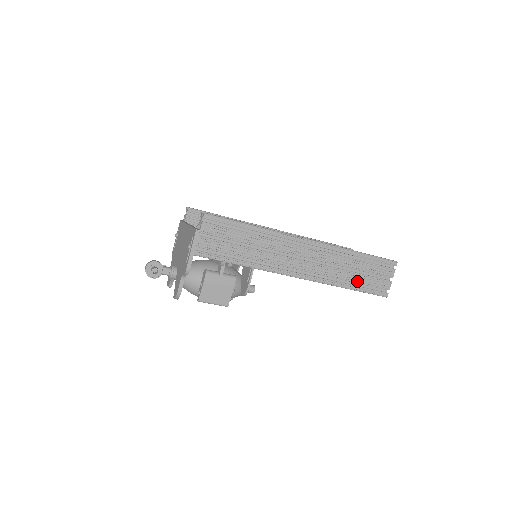
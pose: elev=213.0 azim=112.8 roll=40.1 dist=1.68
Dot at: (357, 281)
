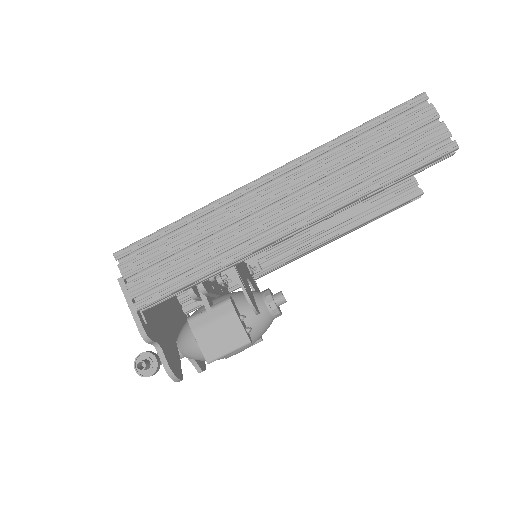
Dot at: (385, 166)
